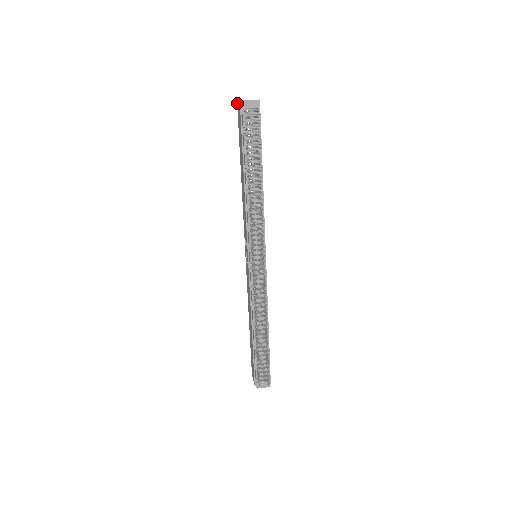
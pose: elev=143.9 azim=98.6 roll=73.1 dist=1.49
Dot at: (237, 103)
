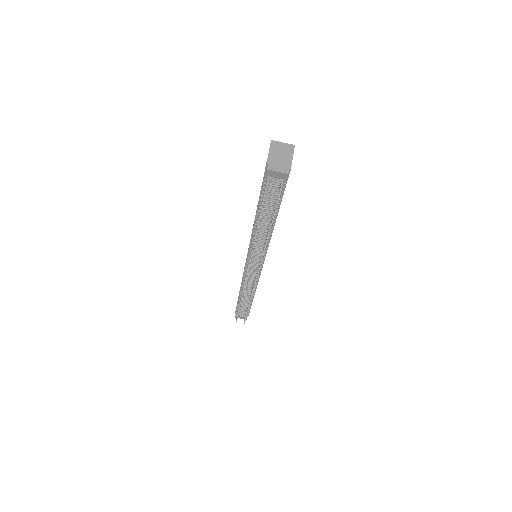
Dot at: (270, 145)
